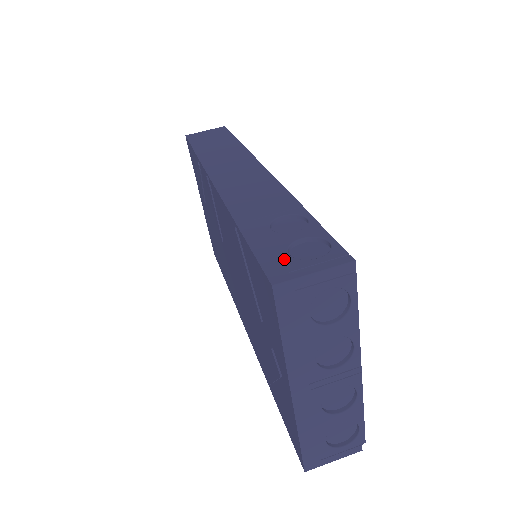
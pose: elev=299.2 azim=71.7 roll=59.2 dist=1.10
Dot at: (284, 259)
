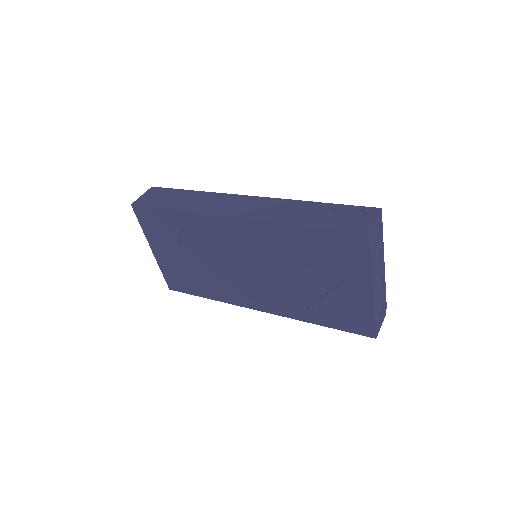
Dot at: (353, 224)
